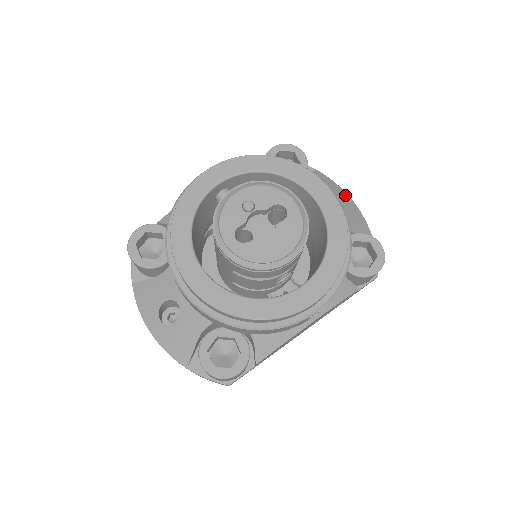
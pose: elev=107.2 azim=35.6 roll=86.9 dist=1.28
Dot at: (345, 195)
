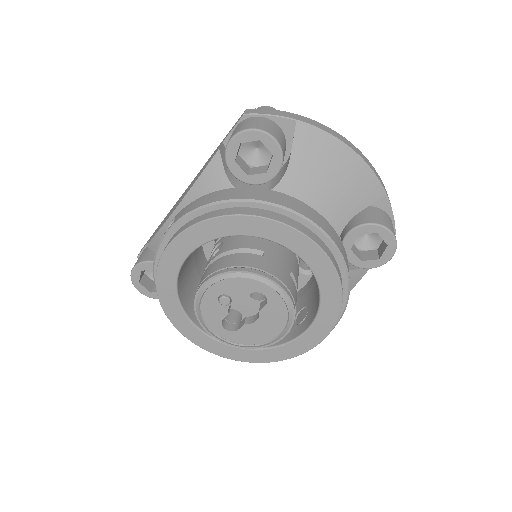
Dot at: (344, 151)
